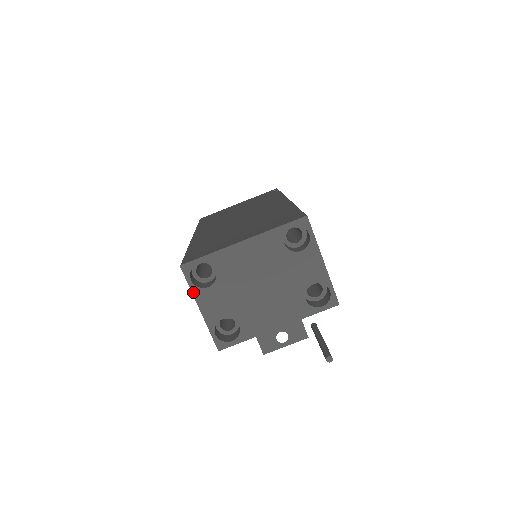
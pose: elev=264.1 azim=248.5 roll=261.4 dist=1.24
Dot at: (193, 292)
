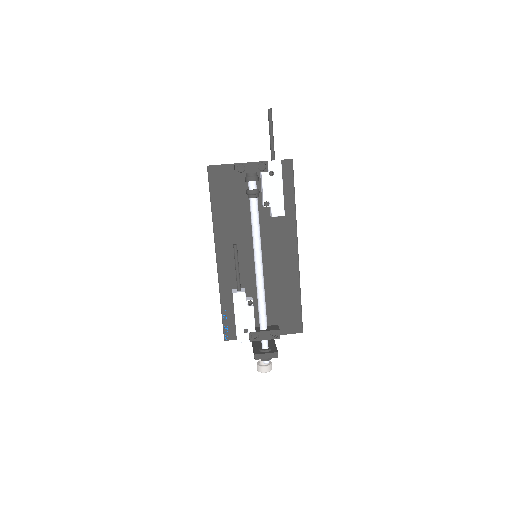
Dot at: occluded
